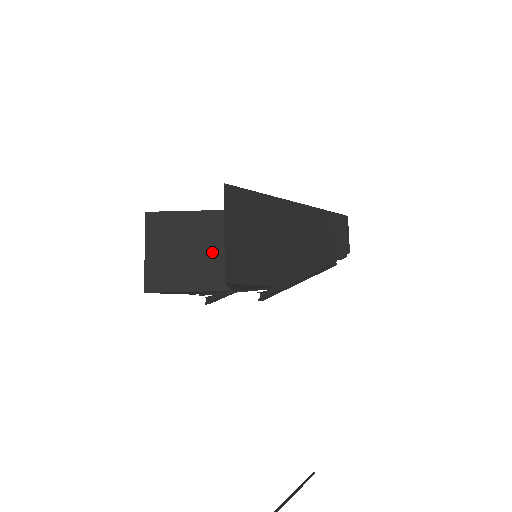
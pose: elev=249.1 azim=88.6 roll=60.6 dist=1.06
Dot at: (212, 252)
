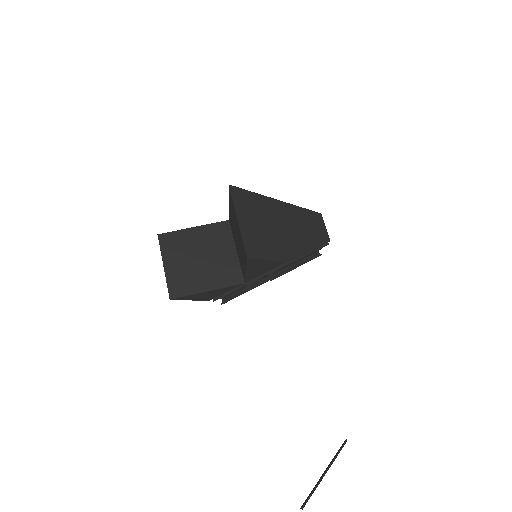
Dot at: (221, 256)
